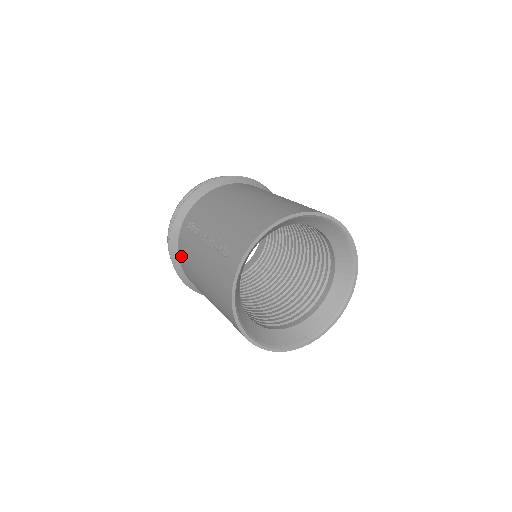
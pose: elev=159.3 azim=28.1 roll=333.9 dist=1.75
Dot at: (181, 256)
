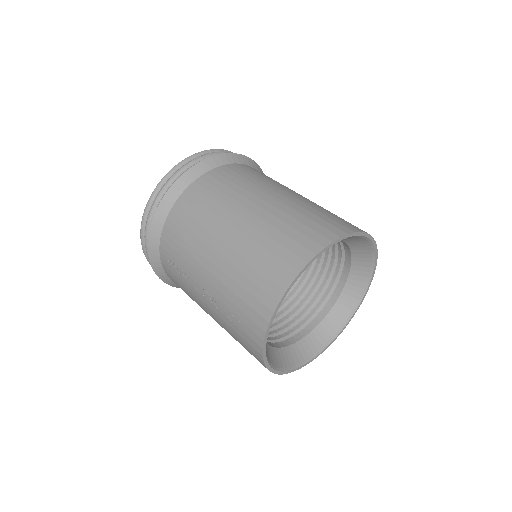
Dot at: (177, 285)
